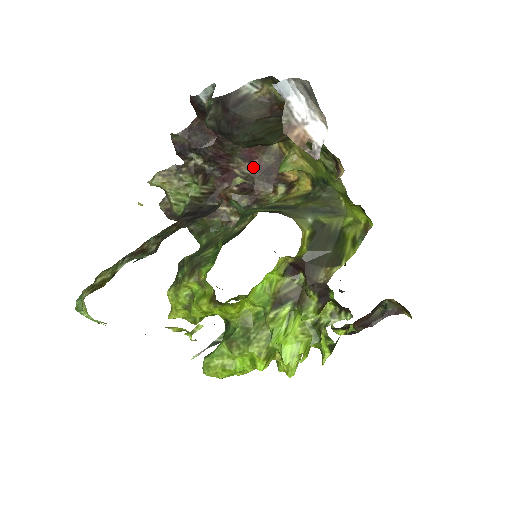
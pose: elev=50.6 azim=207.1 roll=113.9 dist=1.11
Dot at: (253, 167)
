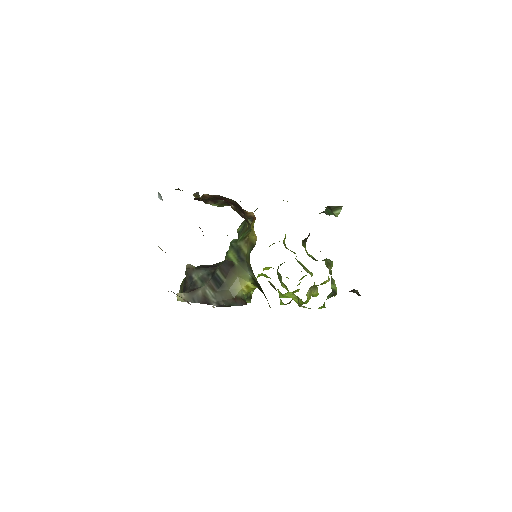
Dot at: occluded
